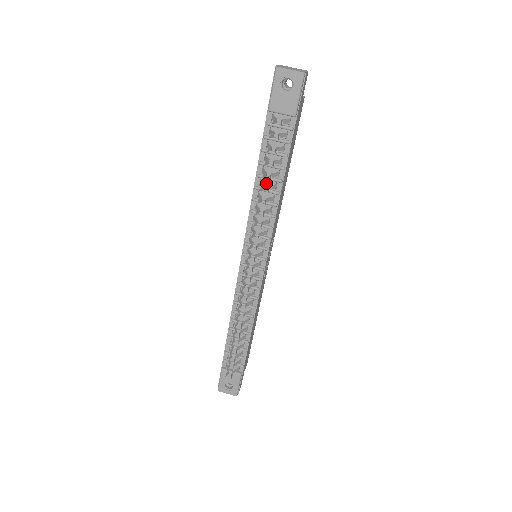
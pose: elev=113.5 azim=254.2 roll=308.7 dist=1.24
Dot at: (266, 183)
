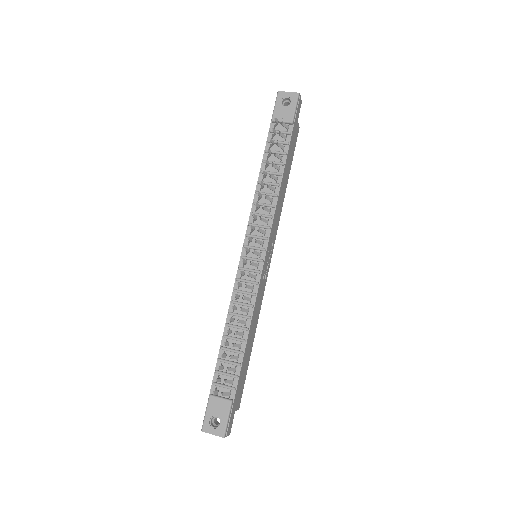
Dot at: (268, 178)
